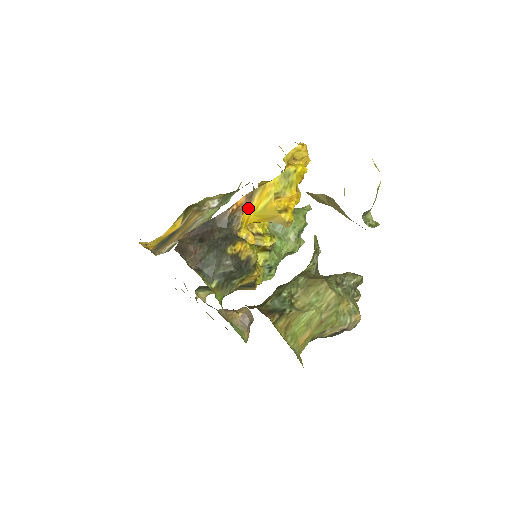
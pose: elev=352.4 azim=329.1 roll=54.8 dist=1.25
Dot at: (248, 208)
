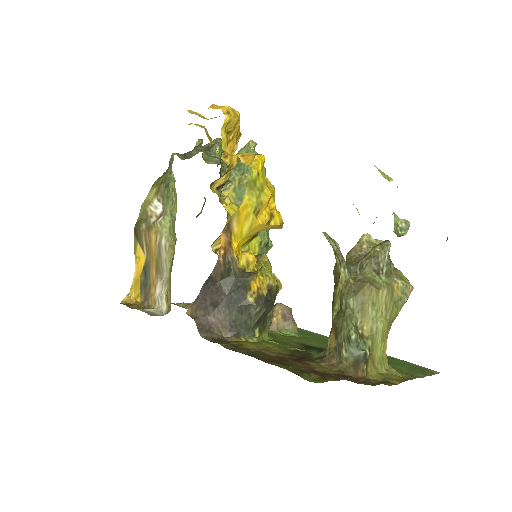
Dot at: (232, 239)
